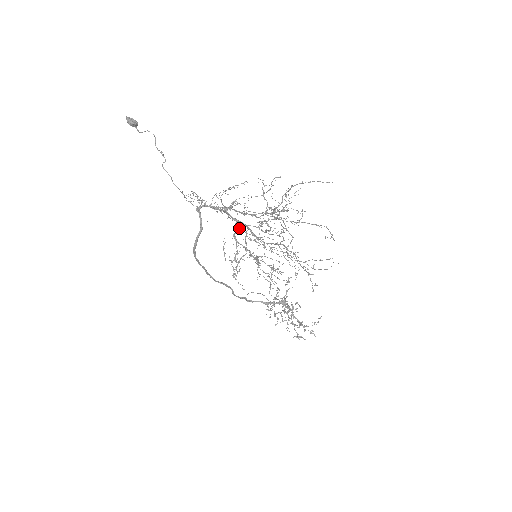
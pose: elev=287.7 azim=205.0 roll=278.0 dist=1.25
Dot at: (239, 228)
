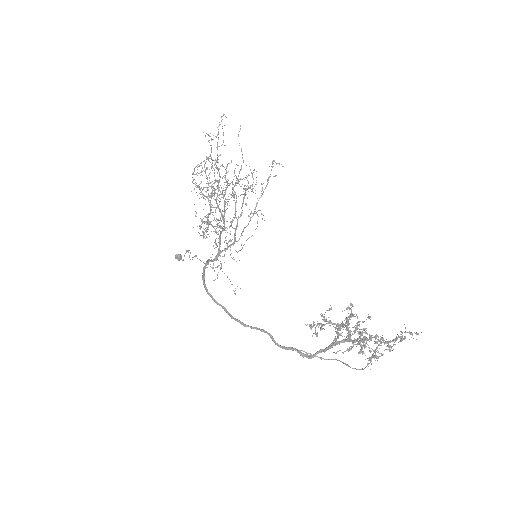
Dot at: occluded
